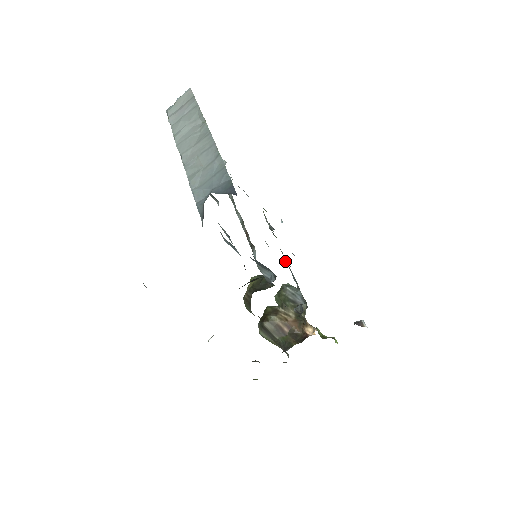
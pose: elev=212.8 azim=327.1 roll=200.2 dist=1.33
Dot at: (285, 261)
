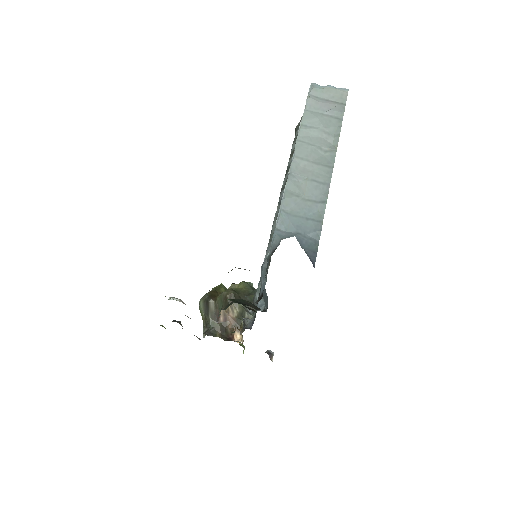
Dot at: occluded
